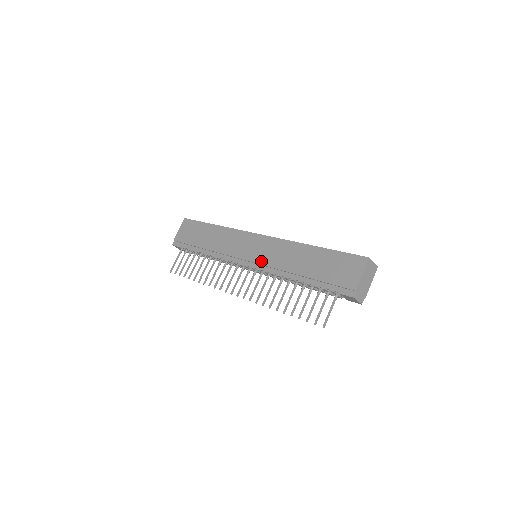
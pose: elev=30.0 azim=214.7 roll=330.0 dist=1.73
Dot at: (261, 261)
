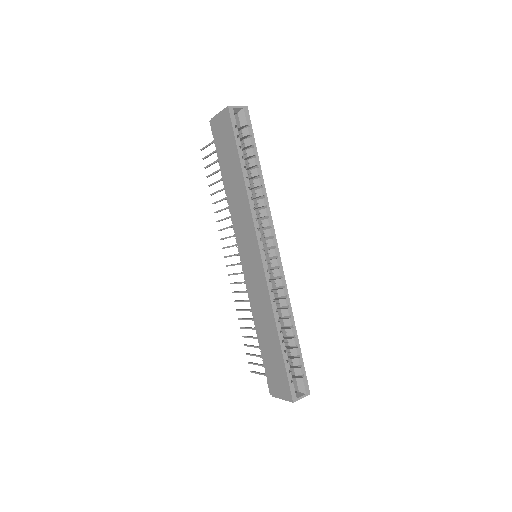
Dot at: (248, 279)
